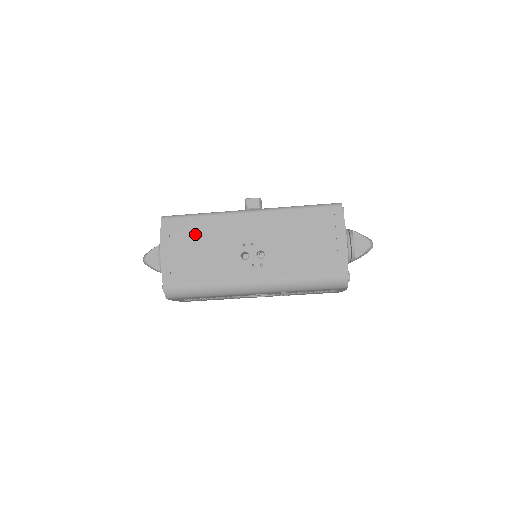
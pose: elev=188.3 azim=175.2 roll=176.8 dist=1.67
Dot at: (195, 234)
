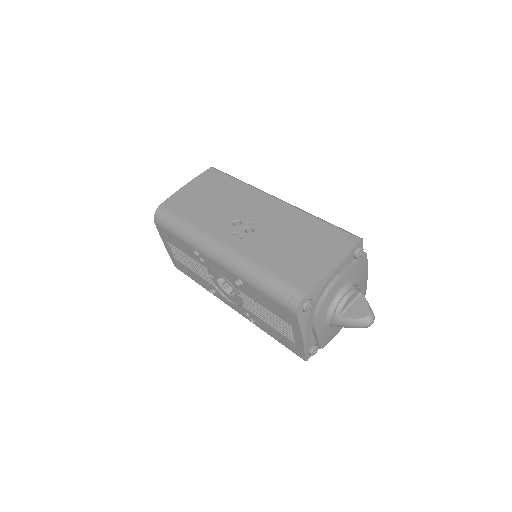
Dot at: (221, 188)
